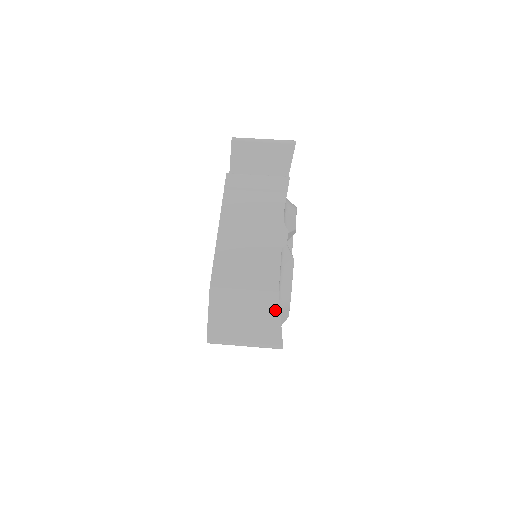
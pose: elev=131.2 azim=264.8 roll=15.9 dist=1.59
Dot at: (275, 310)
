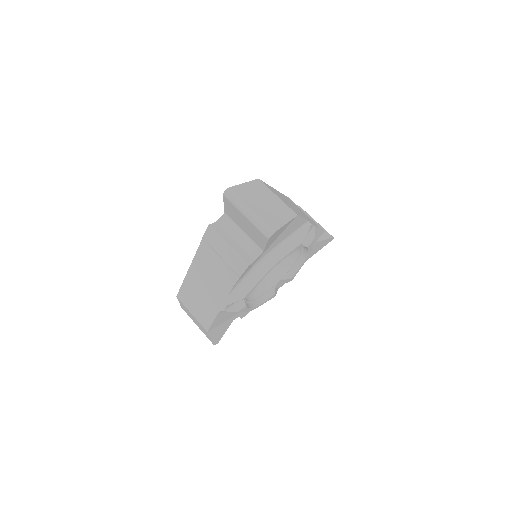
Dot at: (207, 334)
